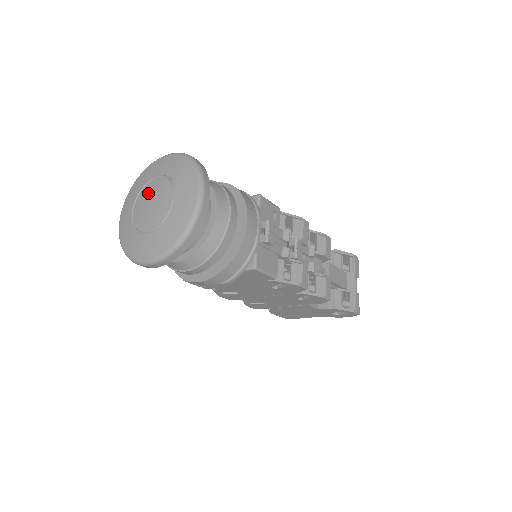
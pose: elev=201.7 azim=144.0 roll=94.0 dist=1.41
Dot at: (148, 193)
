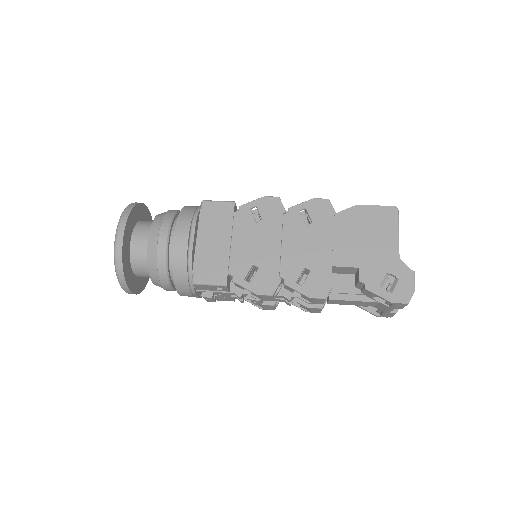
Dot at: occluded
